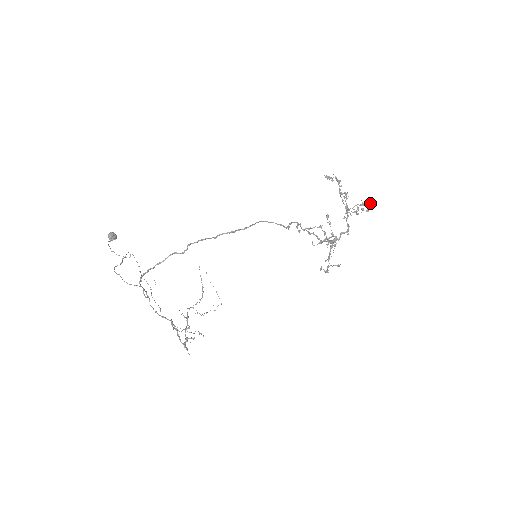
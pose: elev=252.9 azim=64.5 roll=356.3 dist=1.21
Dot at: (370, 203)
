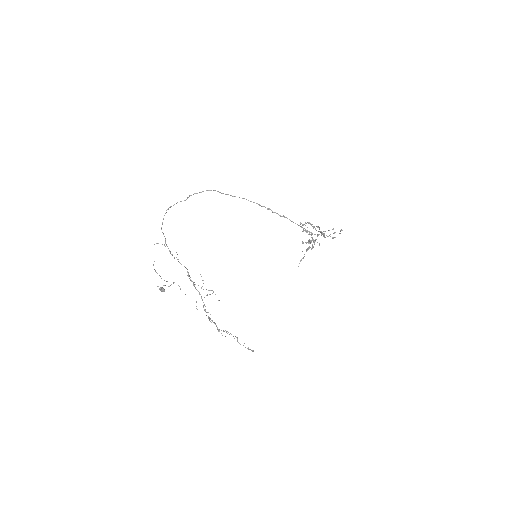
Dot at: occluded
